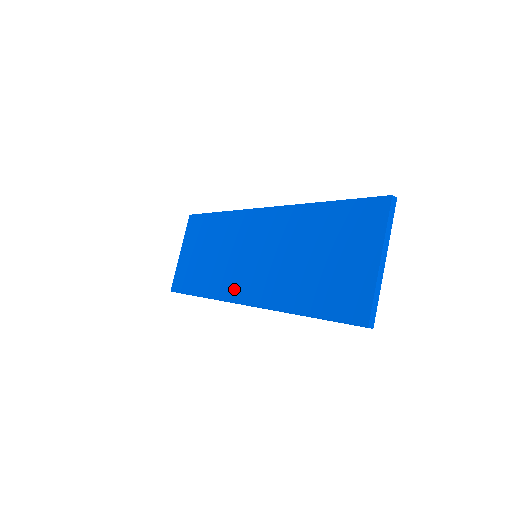
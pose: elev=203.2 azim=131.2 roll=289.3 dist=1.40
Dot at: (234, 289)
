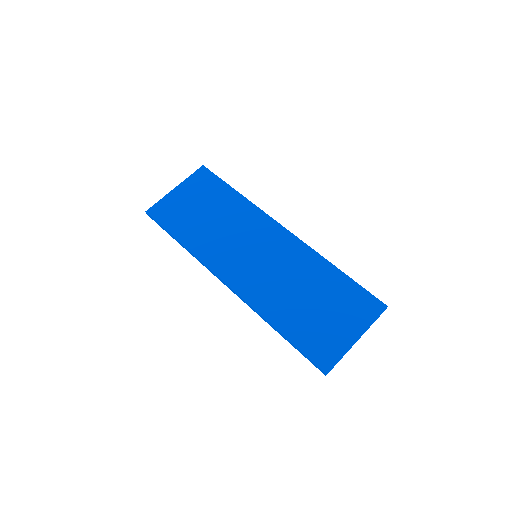
Dot at: (222, 265)
